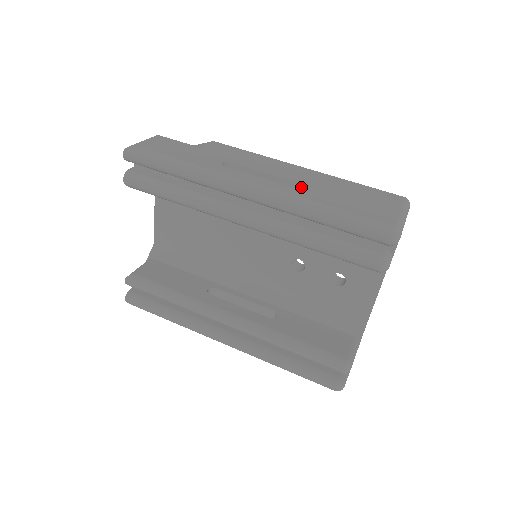
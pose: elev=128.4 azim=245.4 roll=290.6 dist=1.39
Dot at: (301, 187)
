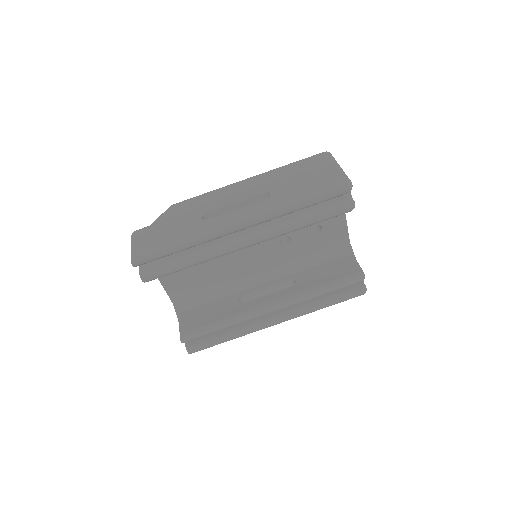
Dot at: (265, 195)
